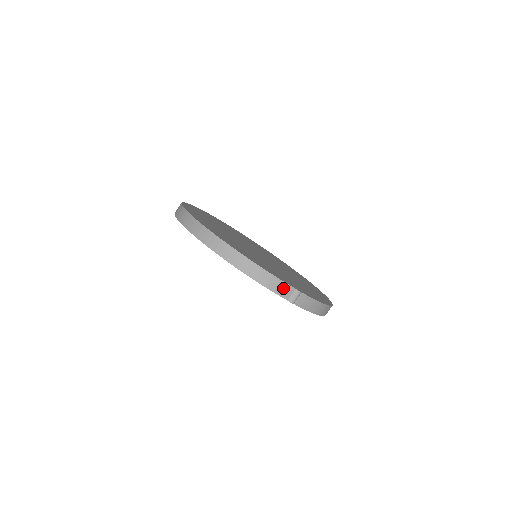
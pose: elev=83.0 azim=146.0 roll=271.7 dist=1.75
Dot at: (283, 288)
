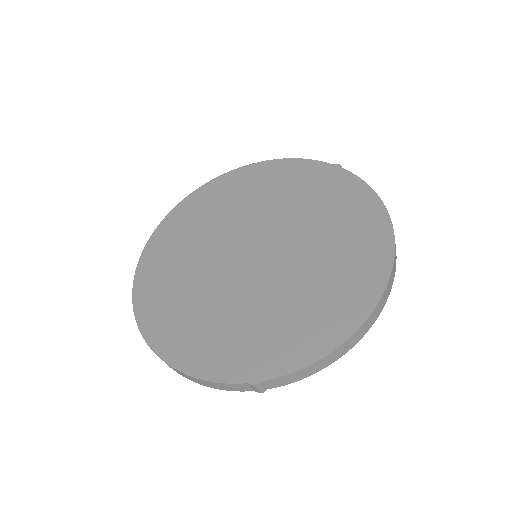
Dot at: (233, 386)
